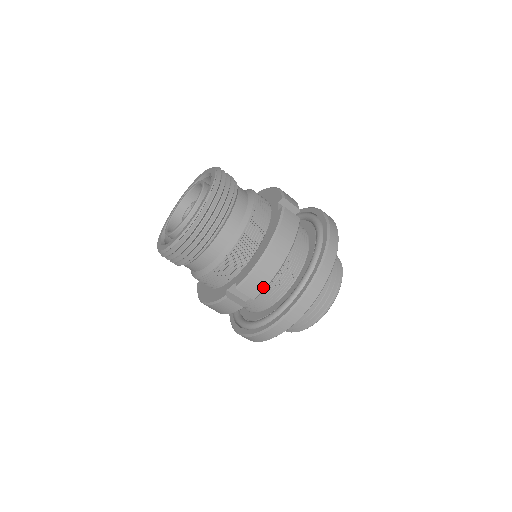
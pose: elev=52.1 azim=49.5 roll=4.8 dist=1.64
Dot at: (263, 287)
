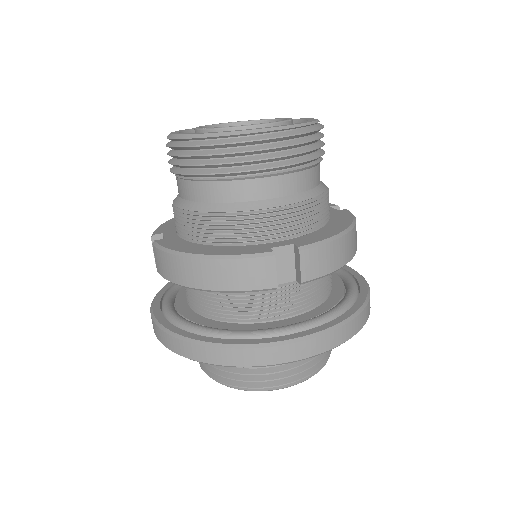
Dot at: (324, 272)
